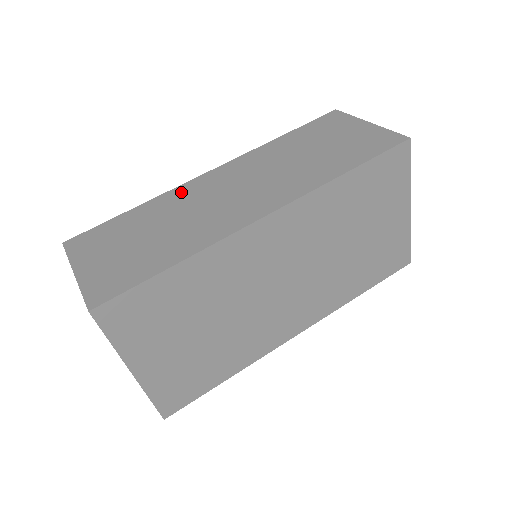
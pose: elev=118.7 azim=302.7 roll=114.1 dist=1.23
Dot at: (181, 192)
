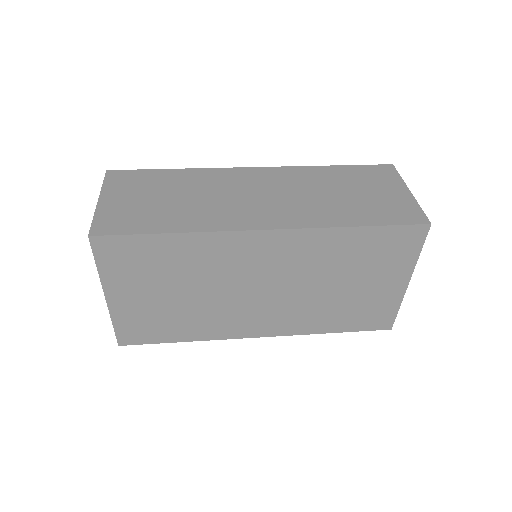
Dot at: (218, 174)
